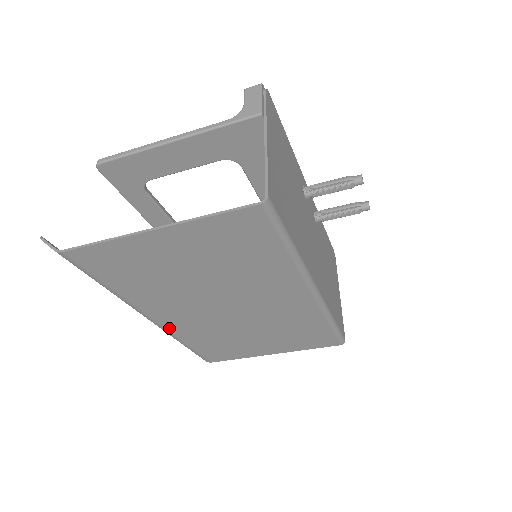
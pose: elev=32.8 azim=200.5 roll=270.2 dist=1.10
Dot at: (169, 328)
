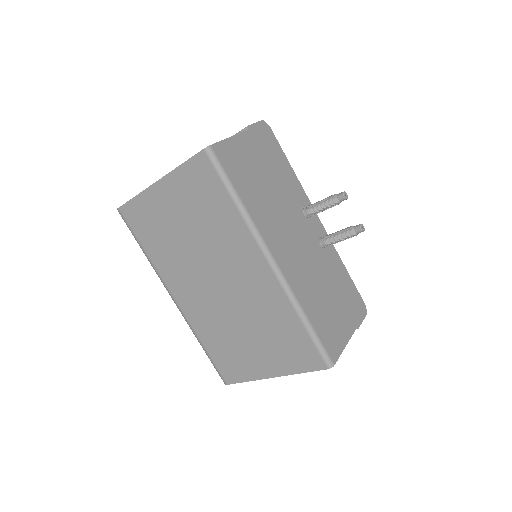
Dot at: (186, 314)
